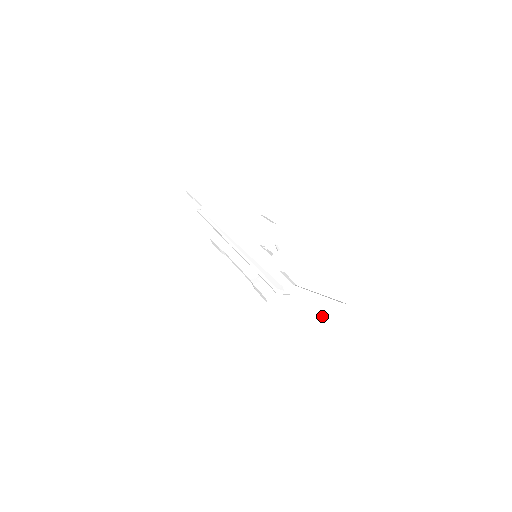
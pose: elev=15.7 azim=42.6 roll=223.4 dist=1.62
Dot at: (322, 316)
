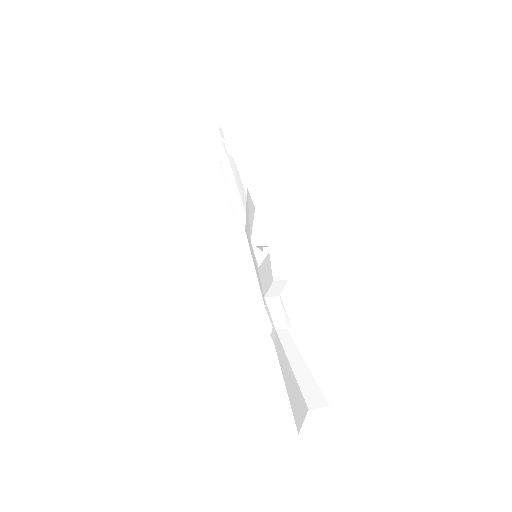
Dot at: (295, 413)
